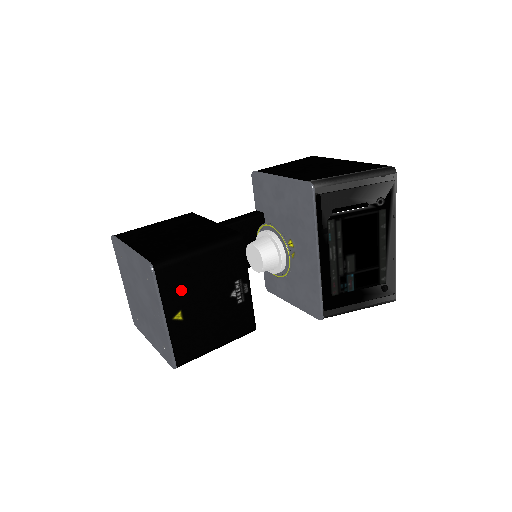
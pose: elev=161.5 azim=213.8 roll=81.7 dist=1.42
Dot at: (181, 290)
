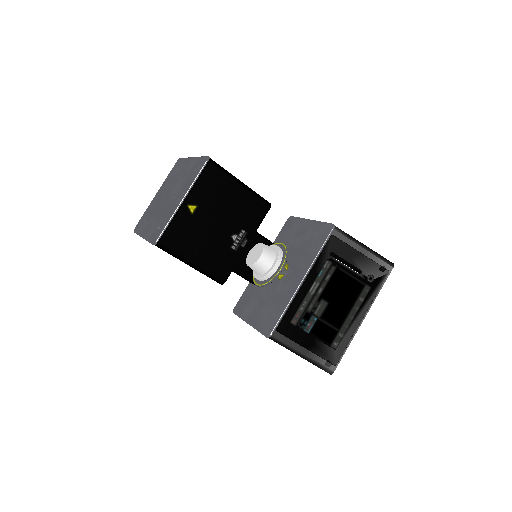
Dot at: (210, 193)
